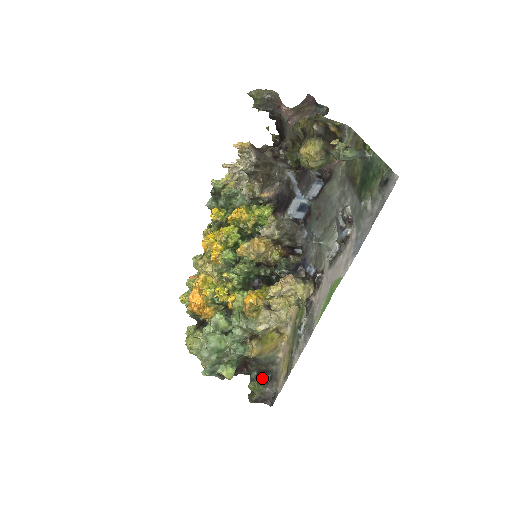
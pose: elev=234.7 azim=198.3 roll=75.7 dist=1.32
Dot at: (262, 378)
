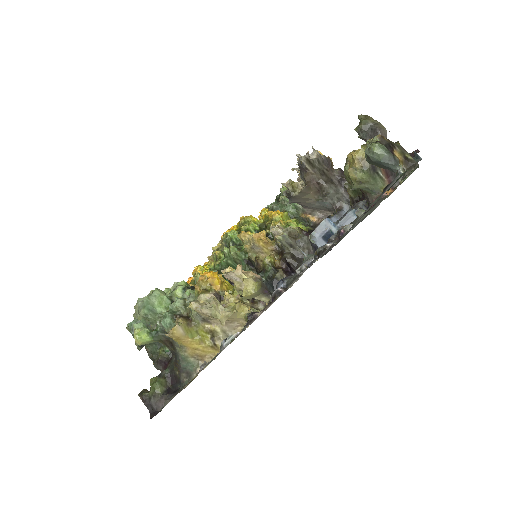
Dot at: (169, 384)
